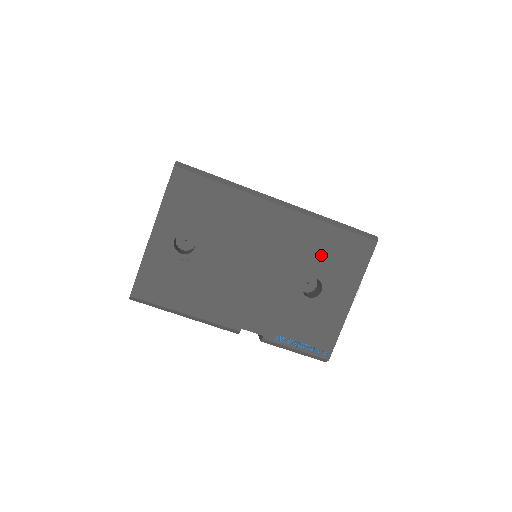
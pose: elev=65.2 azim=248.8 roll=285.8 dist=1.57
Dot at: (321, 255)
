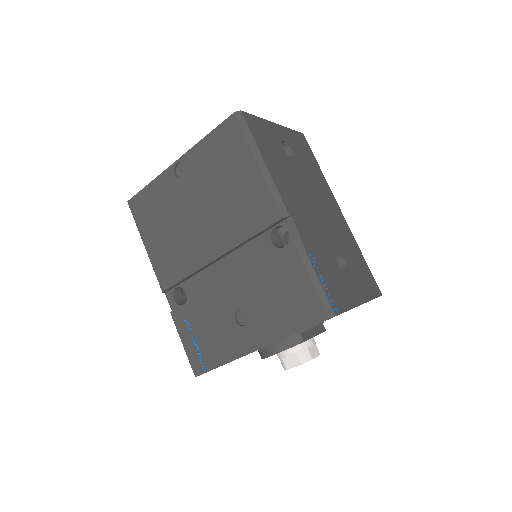
Dot at: (353, 257)
